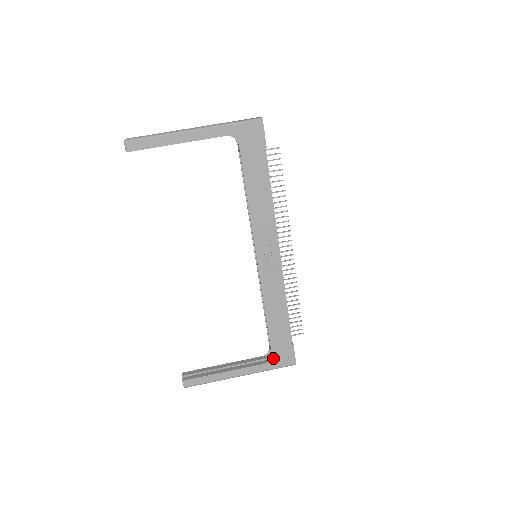
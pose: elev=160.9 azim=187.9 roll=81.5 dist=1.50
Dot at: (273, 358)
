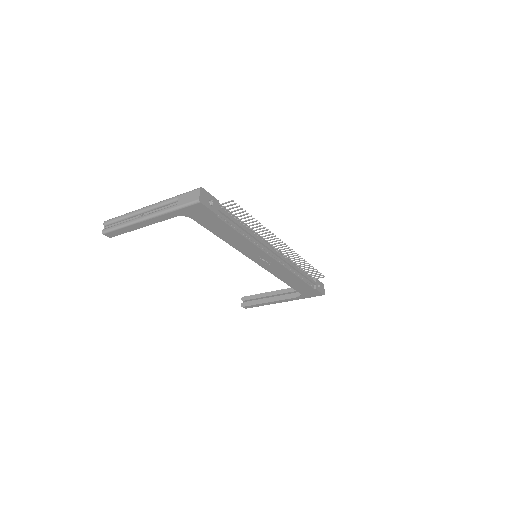
Dot at: (303, 295)
